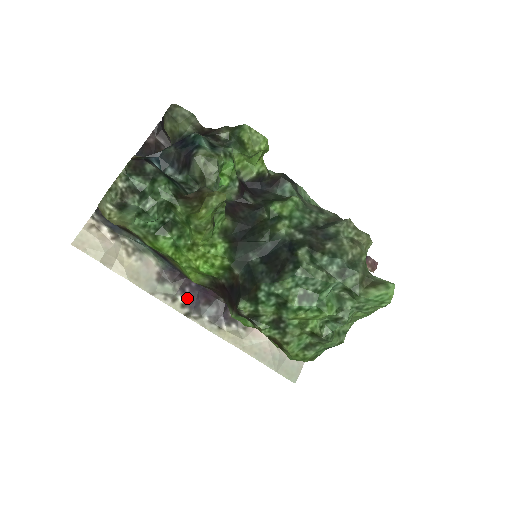
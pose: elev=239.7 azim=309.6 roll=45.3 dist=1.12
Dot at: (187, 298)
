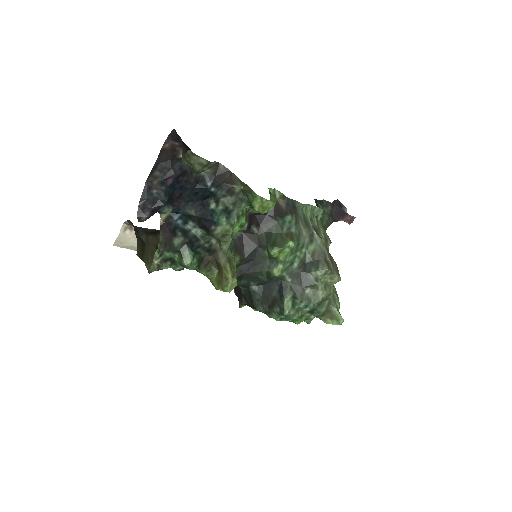
Dot at: occluded
